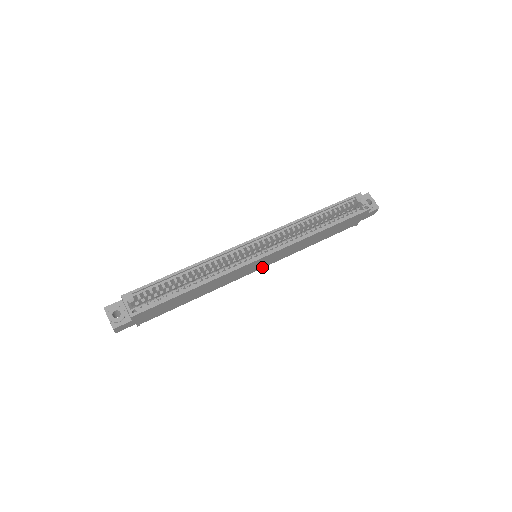
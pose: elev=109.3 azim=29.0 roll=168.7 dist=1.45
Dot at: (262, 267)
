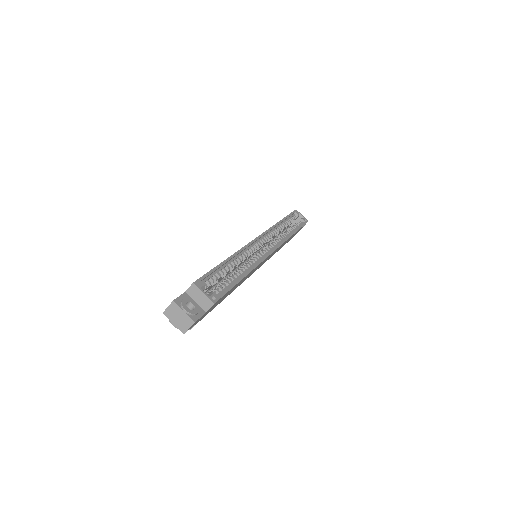
Dot at: occluded
